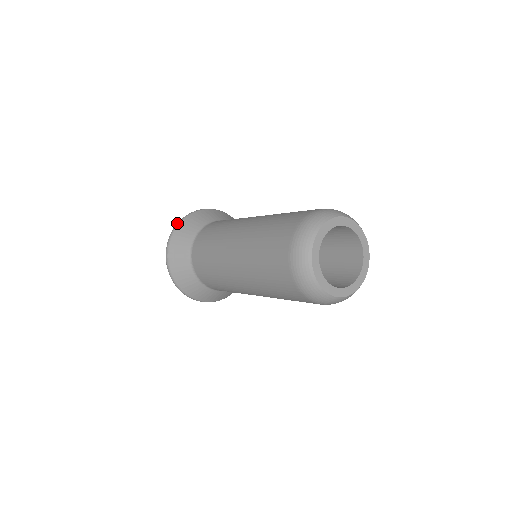
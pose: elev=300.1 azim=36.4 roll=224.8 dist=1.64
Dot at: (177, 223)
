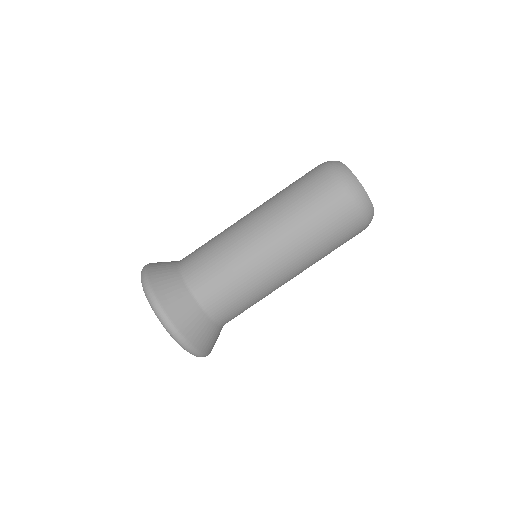
Dot at: (143, 272)
